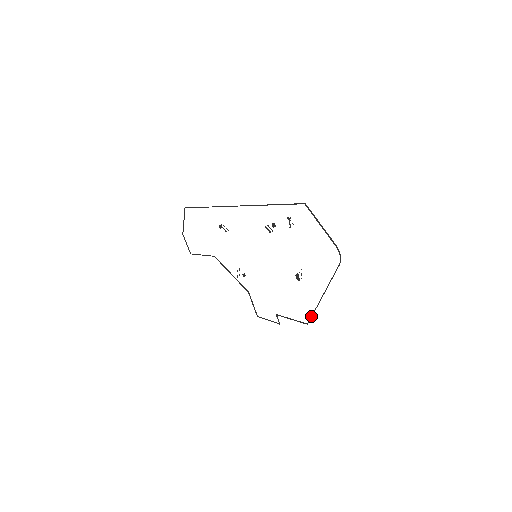
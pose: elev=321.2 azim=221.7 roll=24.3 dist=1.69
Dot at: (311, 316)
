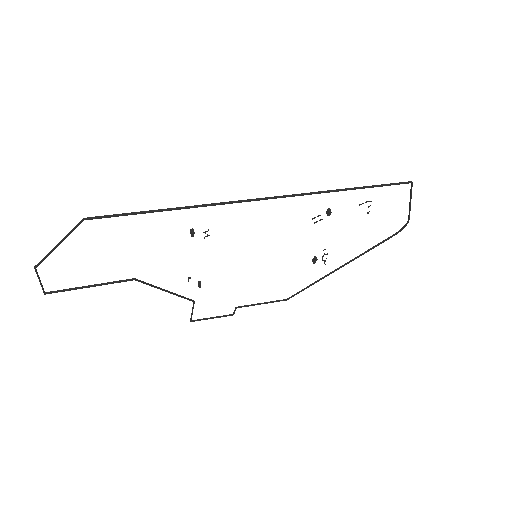
Dot at: occluded
